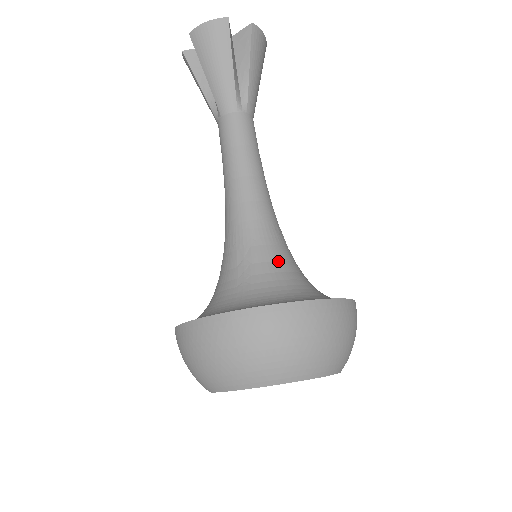
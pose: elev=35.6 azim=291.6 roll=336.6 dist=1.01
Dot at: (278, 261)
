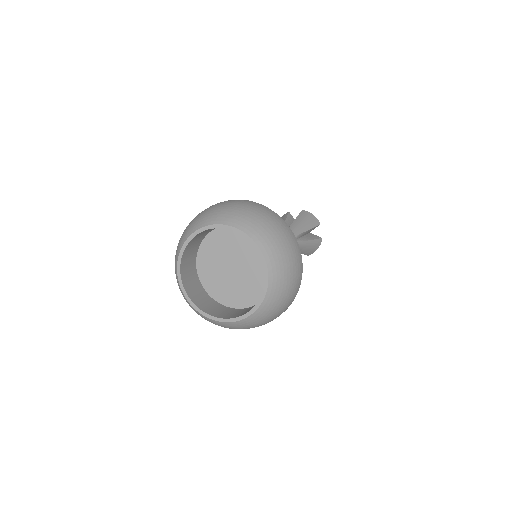
Dot at: occluded
